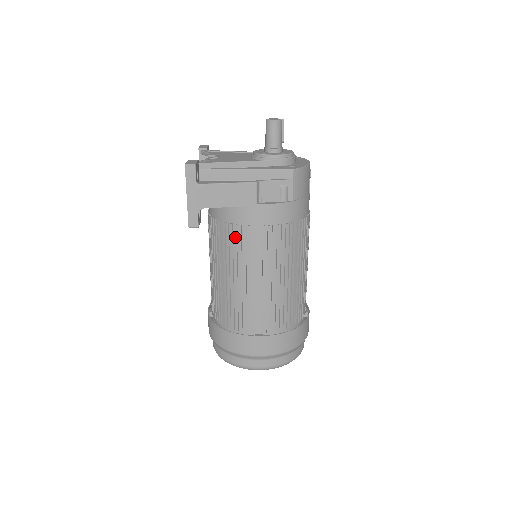
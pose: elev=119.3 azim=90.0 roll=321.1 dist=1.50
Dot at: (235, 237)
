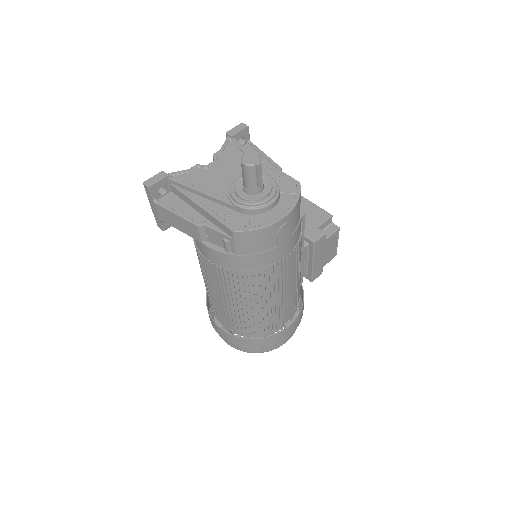
Dot at: (196, 251)
